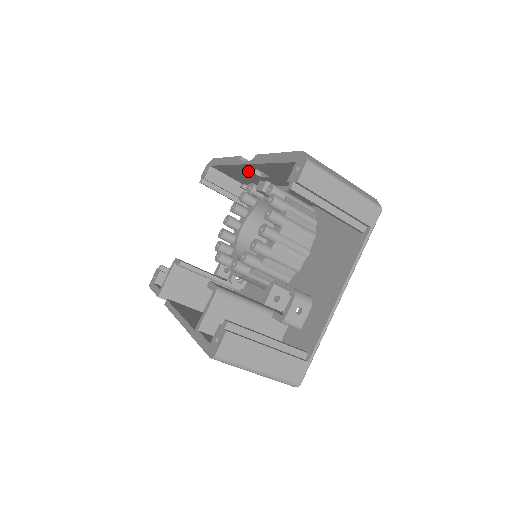
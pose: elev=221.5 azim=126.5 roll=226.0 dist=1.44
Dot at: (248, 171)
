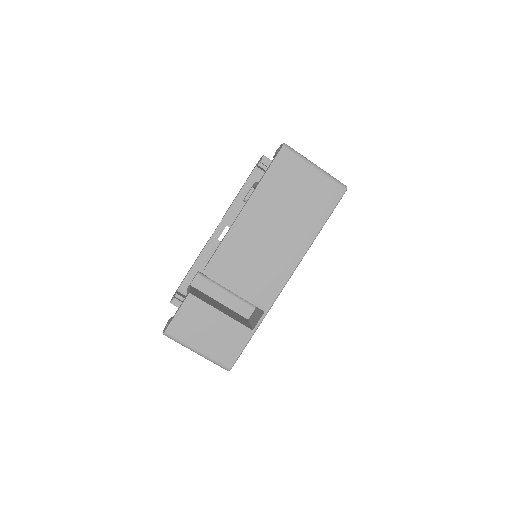
Dot at: (217, 245)
